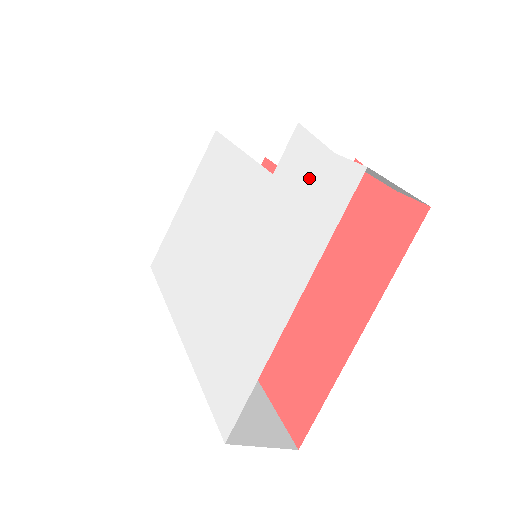
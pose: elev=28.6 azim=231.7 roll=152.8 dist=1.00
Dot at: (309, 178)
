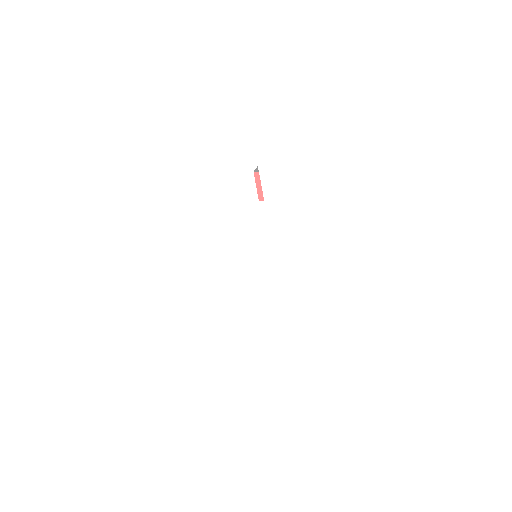
Dot at: (300, 188)
